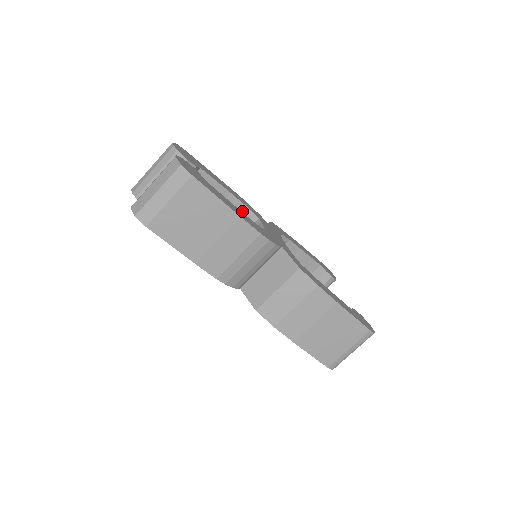
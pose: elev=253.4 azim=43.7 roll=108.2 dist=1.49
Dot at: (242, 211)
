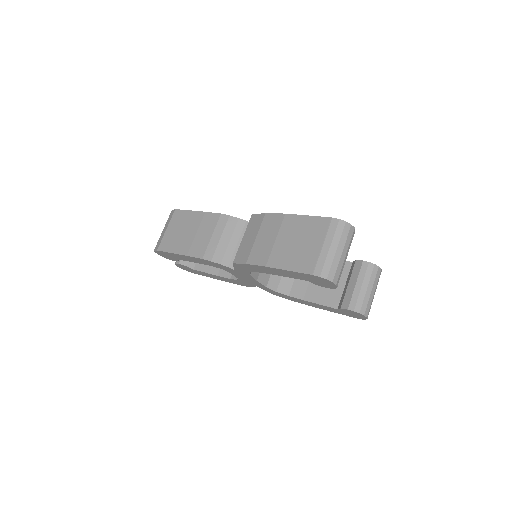
Dot at: occluded
